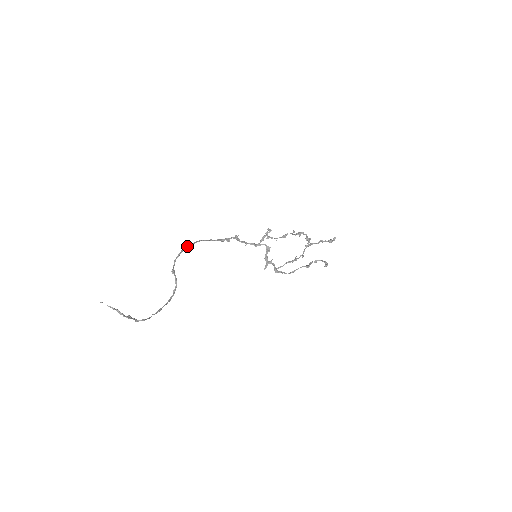
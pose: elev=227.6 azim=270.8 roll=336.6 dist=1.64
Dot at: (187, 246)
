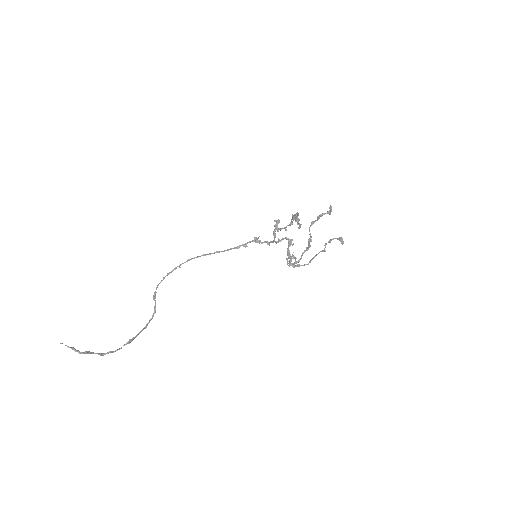
Dot at: (175, 267)
